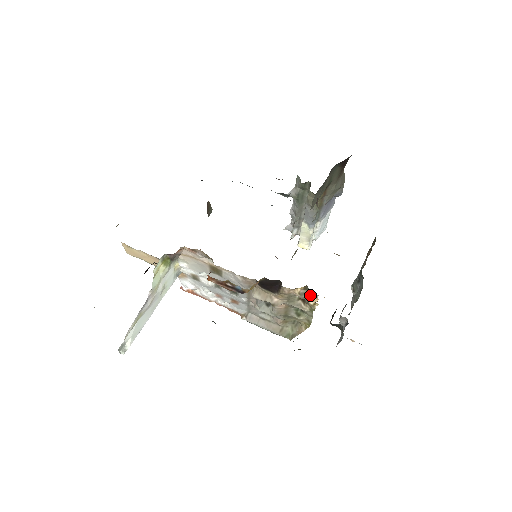
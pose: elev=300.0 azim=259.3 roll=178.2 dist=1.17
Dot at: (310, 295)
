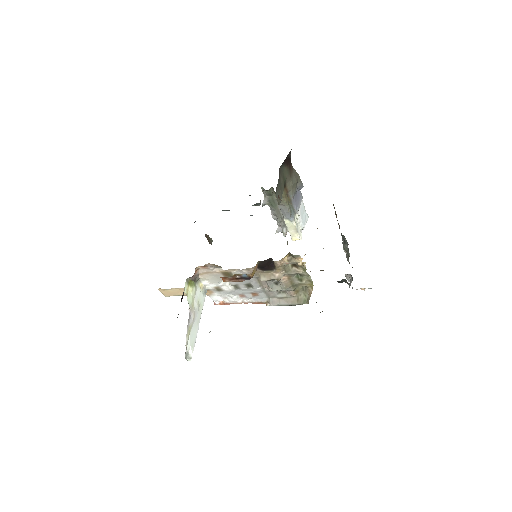
Dot at: (295, 258)
